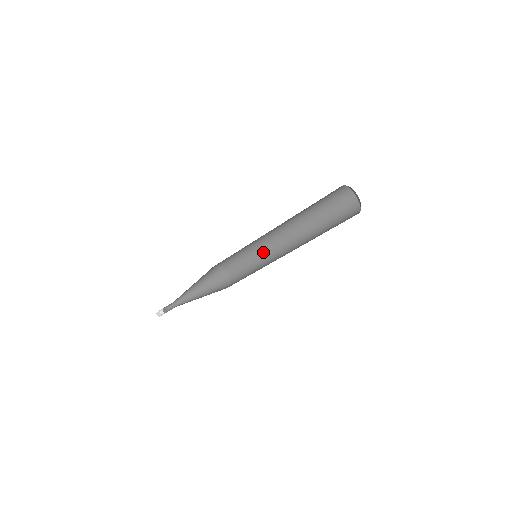
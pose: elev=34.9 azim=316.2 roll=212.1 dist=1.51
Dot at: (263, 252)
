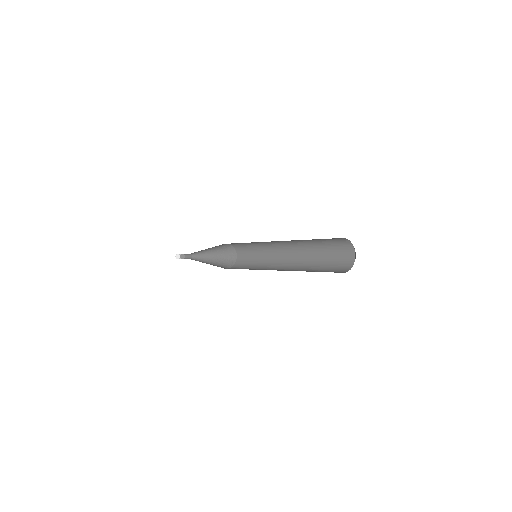
Dot at: occluded
